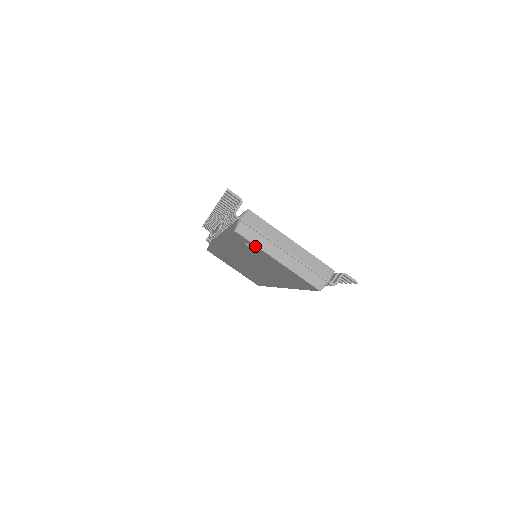
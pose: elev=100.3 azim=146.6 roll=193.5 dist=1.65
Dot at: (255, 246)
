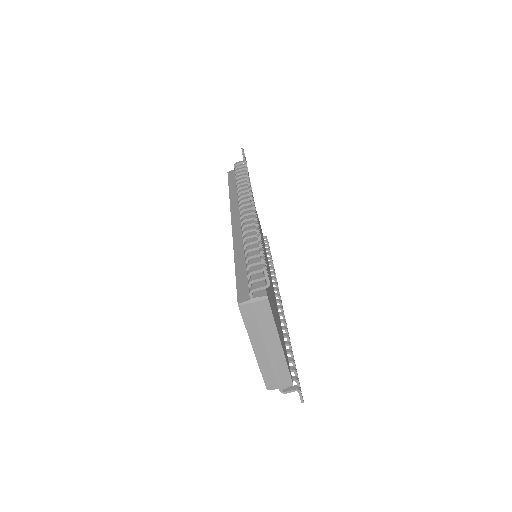
Dot at: (245, 325)
